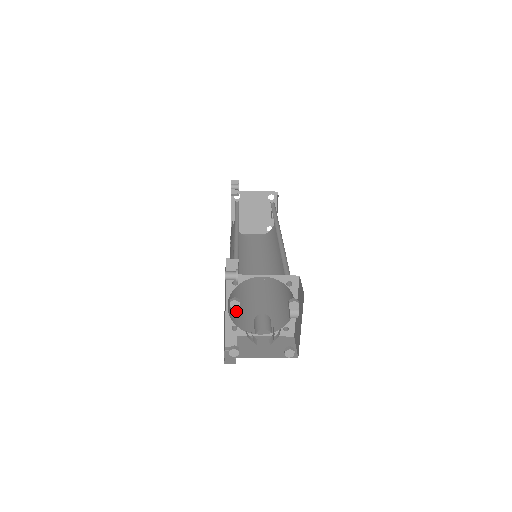
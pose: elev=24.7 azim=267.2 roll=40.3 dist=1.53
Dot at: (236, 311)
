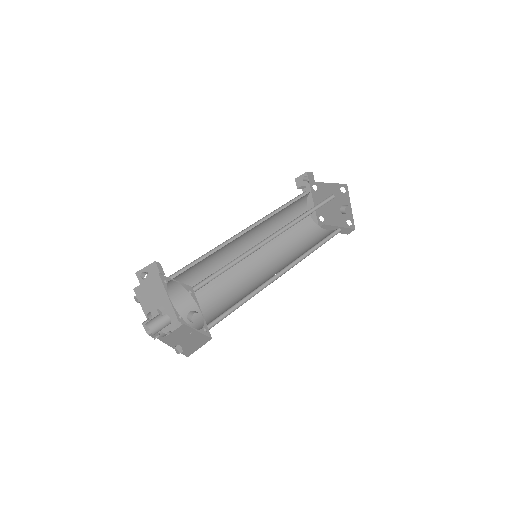
Dot at: occluded
